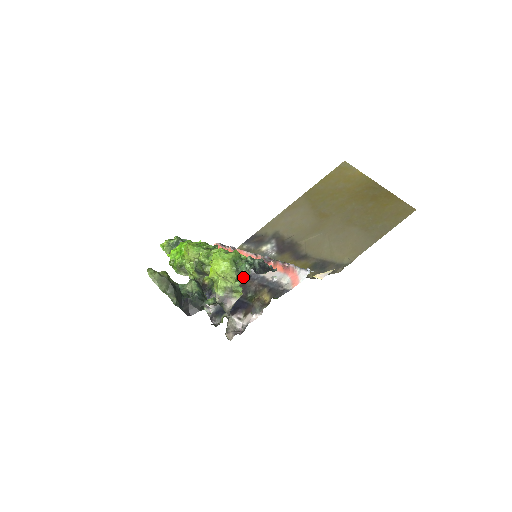
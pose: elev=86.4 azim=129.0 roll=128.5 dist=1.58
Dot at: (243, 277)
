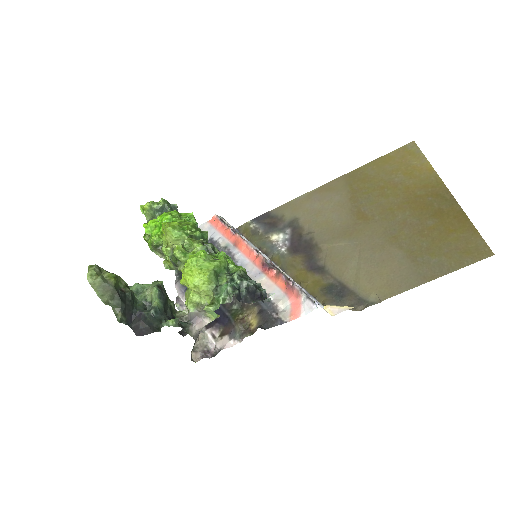
Dot at: occluded
